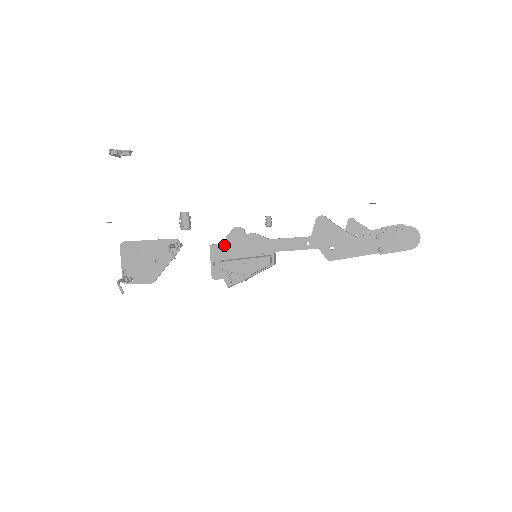
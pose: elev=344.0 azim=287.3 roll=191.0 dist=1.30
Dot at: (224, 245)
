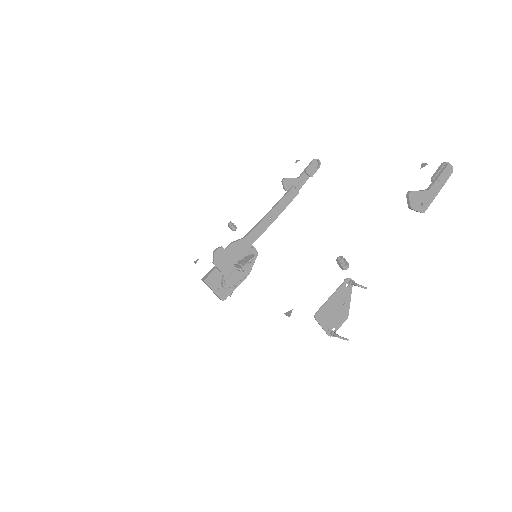
Dot at: (214, 271)
